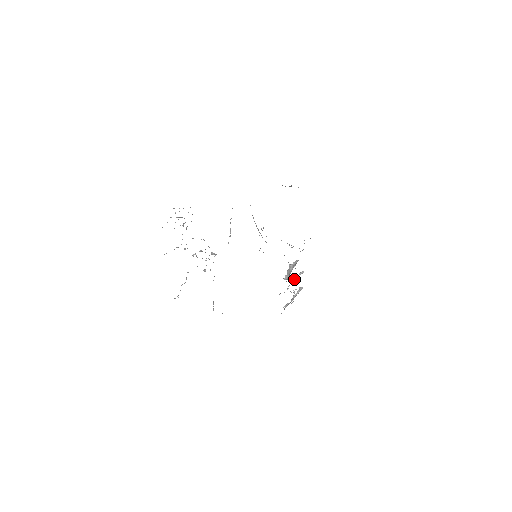
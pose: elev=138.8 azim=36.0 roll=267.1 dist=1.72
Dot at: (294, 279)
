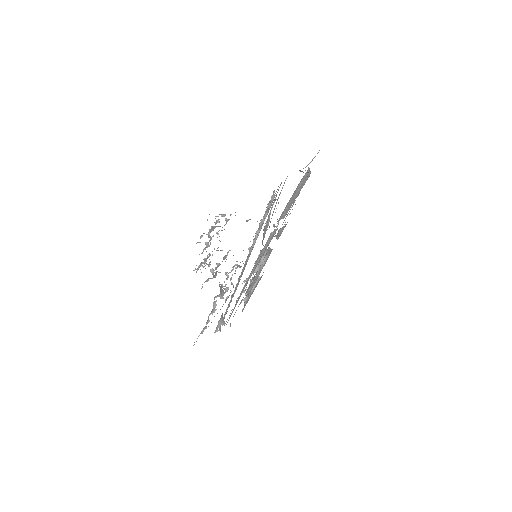
Dot at: occluded
